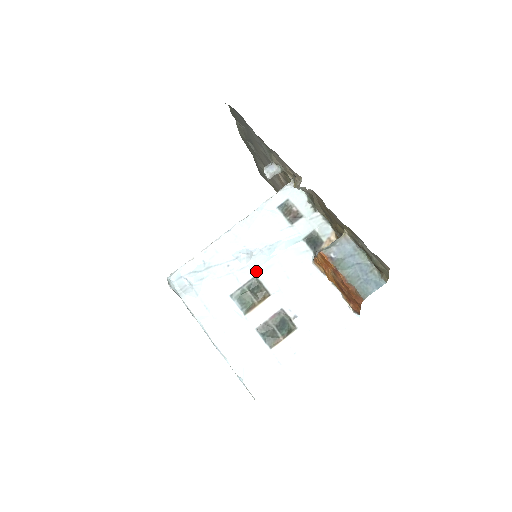
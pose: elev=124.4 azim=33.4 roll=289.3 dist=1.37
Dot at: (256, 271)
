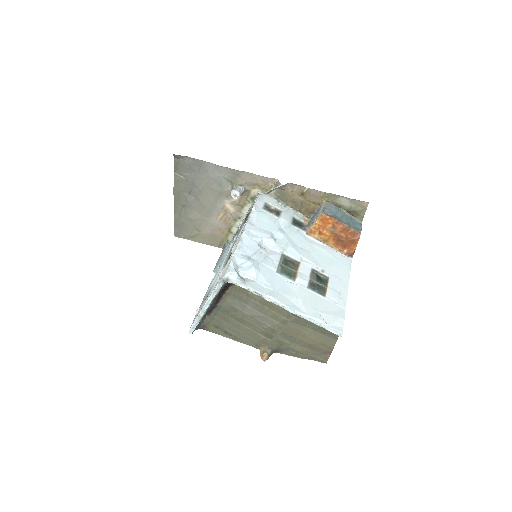
Dot at: (281, 250)
